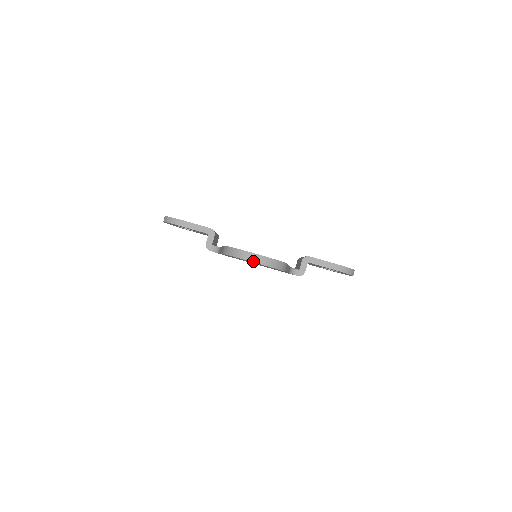
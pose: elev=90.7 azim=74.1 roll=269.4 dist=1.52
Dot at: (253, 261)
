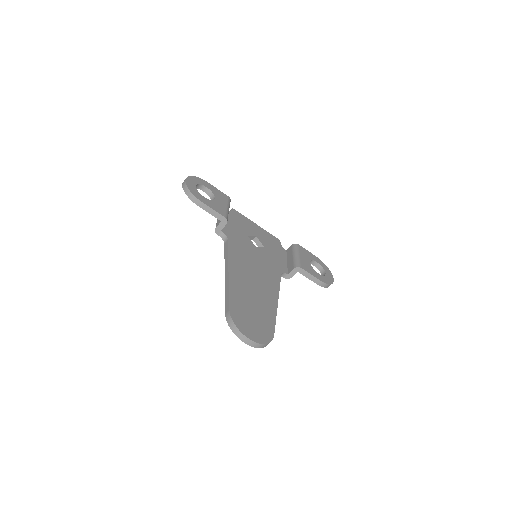
Dot at: (247, 344)
